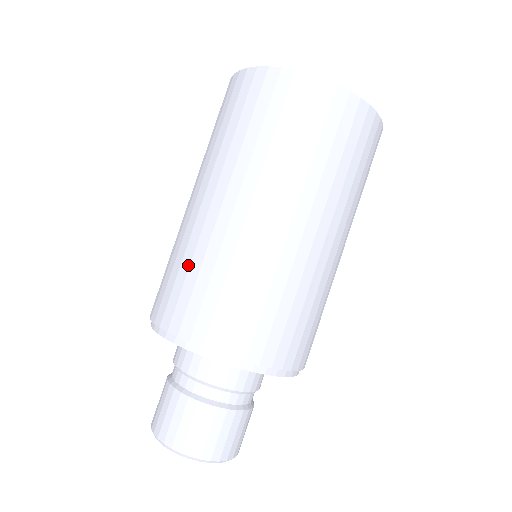
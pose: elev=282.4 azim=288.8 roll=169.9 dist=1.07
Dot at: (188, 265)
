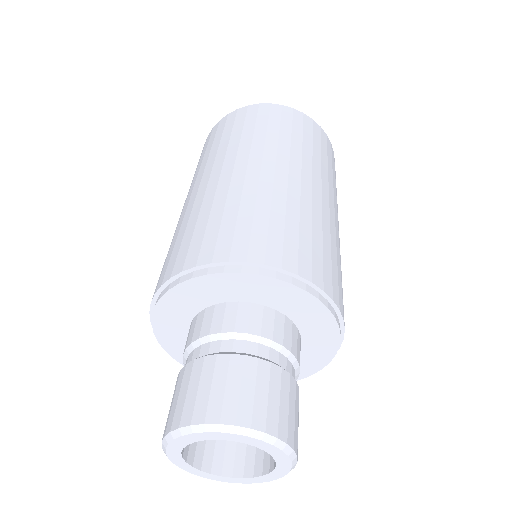
Dot at: (195, 220)
